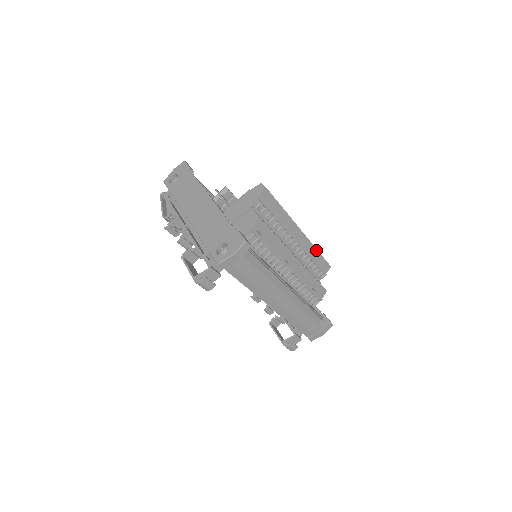
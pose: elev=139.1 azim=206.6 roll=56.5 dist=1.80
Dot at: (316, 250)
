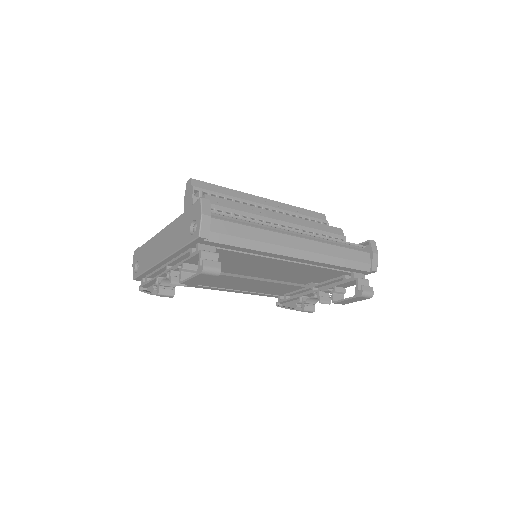
Dot at: (294, 207)
